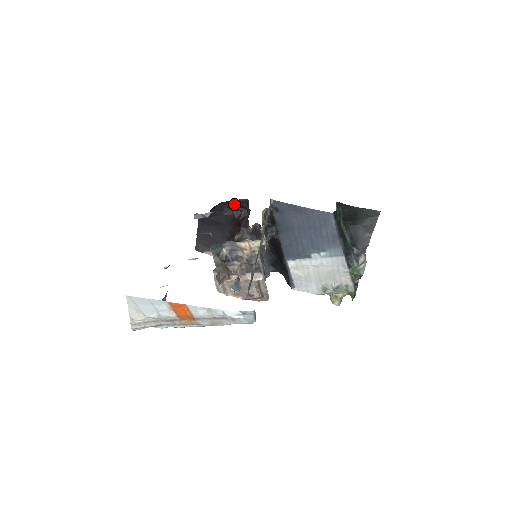
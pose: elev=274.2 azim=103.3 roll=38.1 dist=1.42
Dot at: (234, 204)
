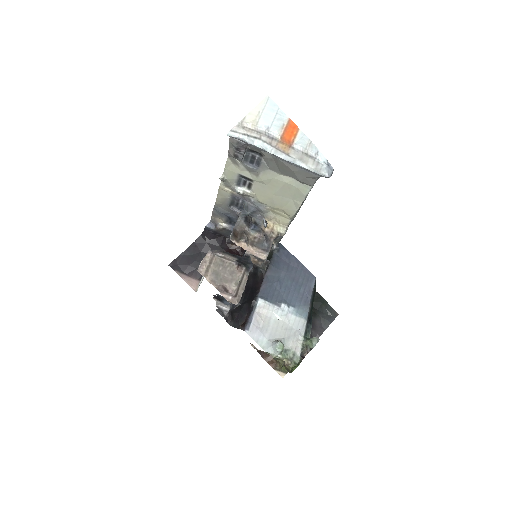
Dot at: (235, 244)
